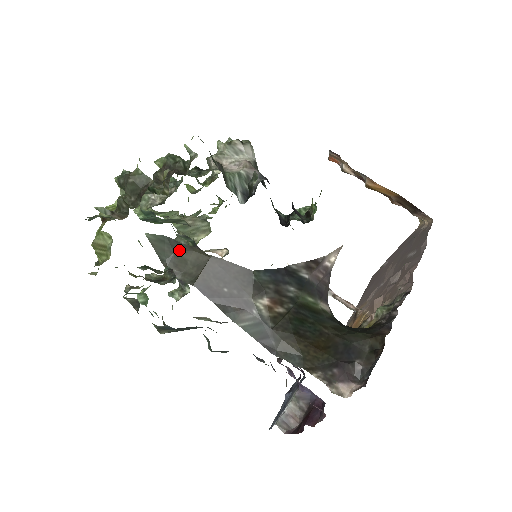
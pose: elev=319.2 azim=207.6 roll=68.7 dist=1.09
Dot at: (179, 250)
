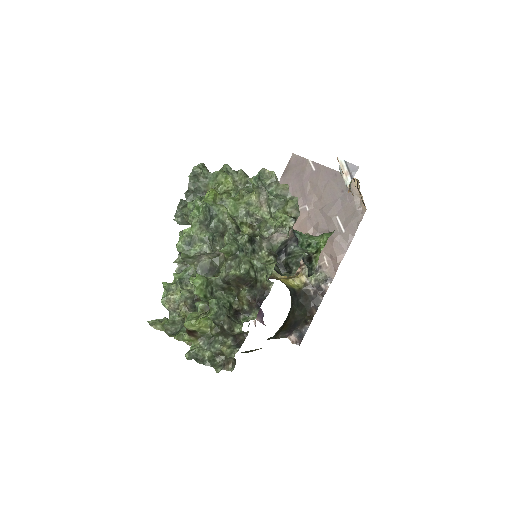
Dot at: occluded
